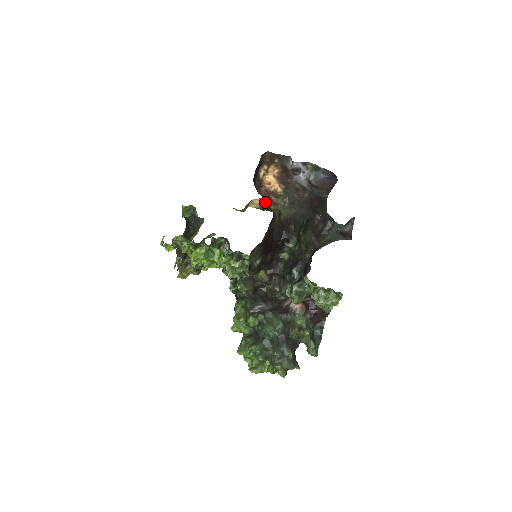
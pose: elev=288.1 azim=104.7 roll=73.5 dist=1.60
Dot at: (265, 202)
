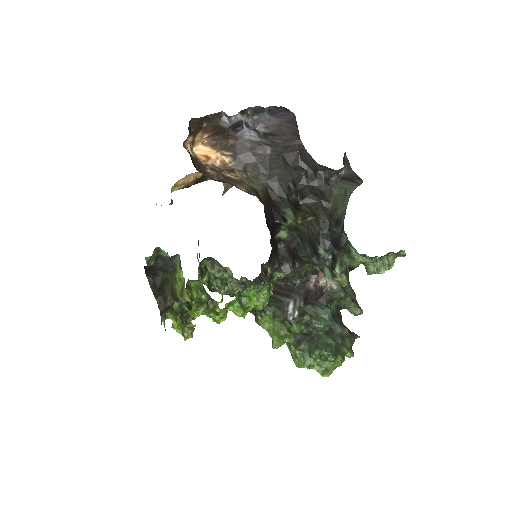
Dot at: (192, 177)
